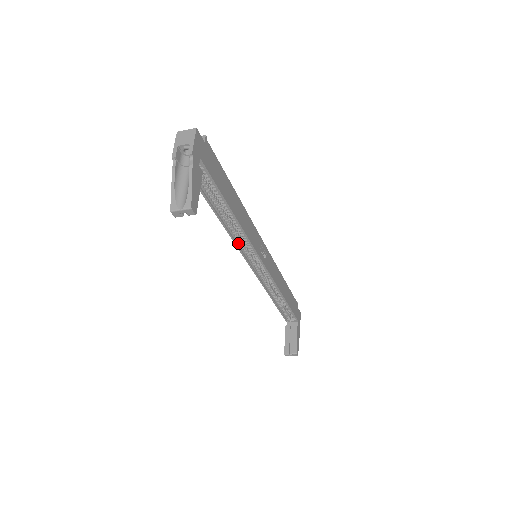
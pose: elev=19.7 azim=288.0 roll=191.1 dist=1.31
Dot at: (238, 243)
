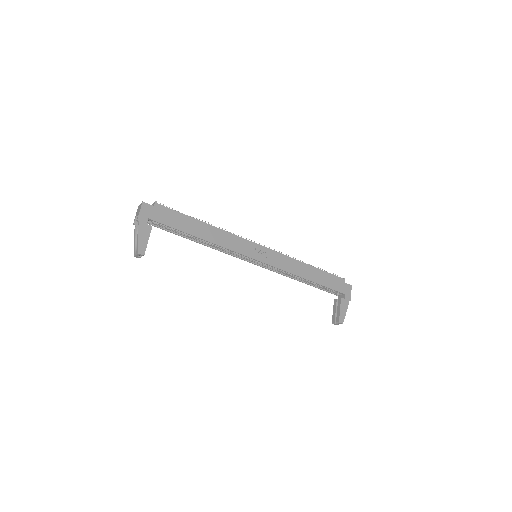
Dot at: (229, 253)
